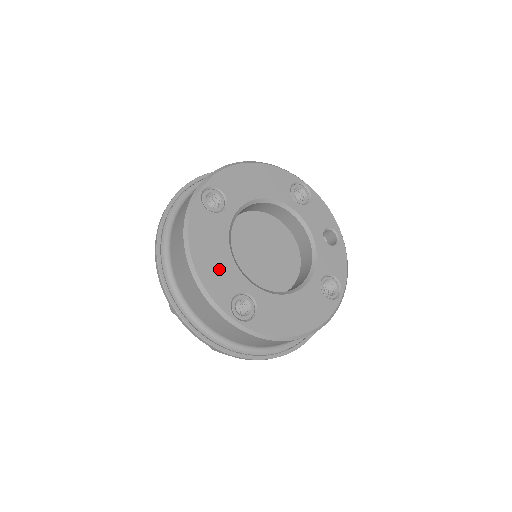
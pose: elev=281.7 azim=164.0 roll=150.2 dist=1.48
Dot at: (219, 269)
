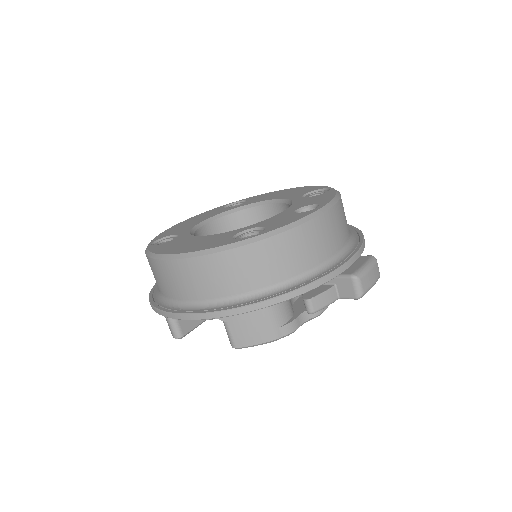
Dot at: (183, 227)
